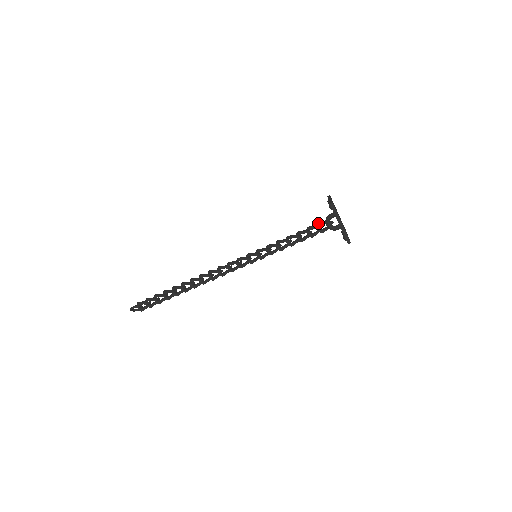
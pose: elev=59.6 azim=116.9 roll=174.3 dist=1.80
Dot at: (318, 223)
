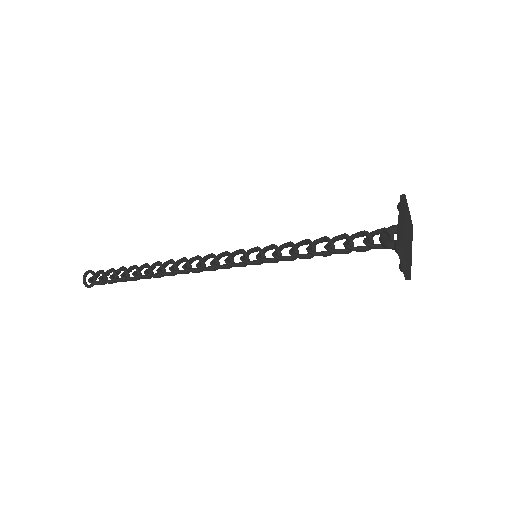
Dot at: (368, 247)
